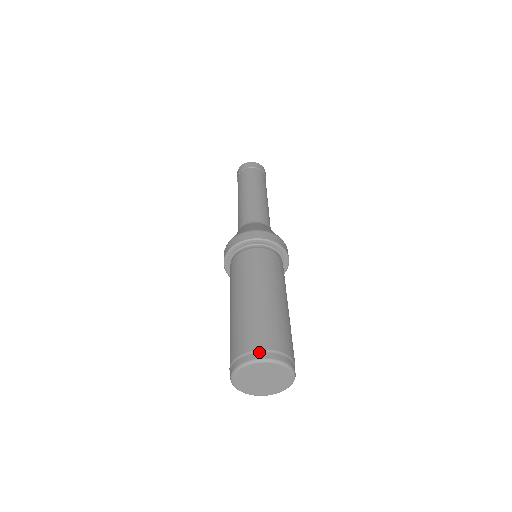
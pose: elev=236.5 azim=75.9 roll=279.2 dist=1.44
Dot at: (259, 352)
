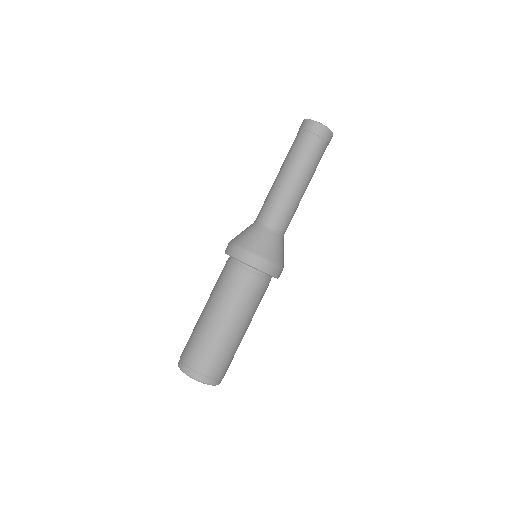
Dot at: (211, 379)
